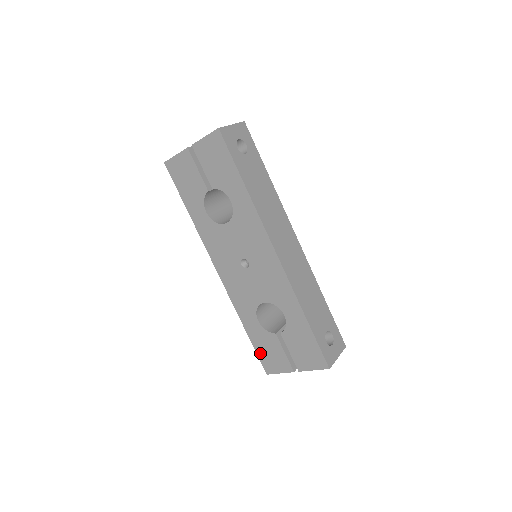
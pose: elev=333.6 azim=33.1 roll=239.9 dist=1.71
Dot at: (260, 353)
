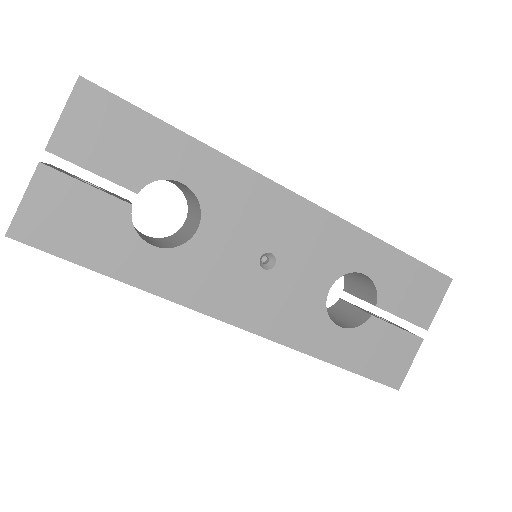
Dot at: (372, 372)
